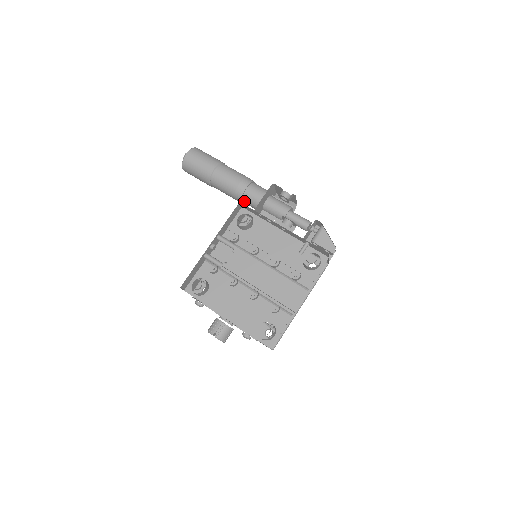
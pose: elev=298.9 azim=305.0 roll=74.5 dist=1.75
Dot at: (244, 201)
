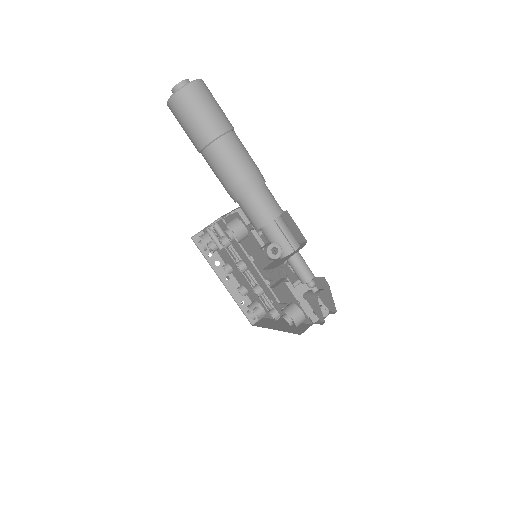
Dot at: occluded
